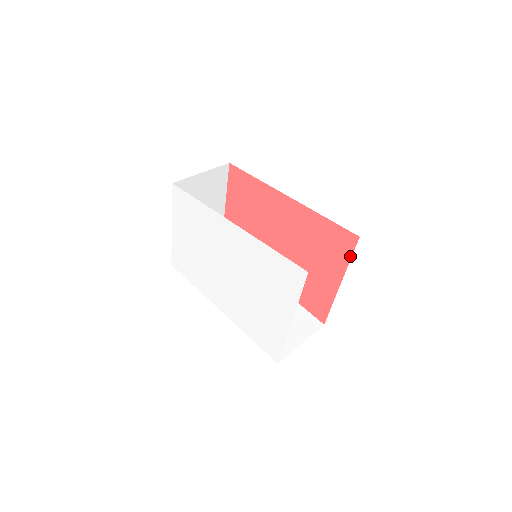
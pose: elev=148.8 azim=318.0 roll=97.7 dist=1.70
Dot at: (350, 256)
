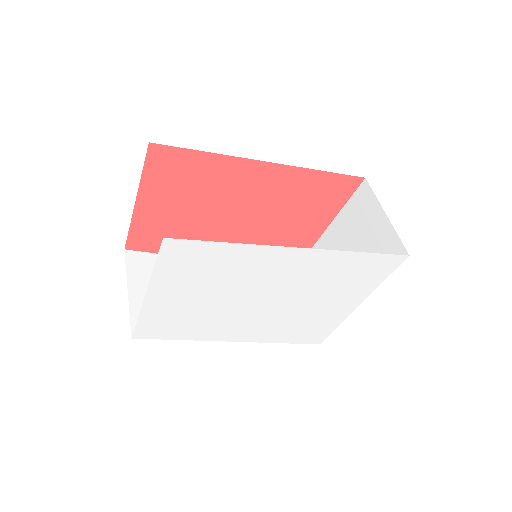
Dot at: (347, 200)
